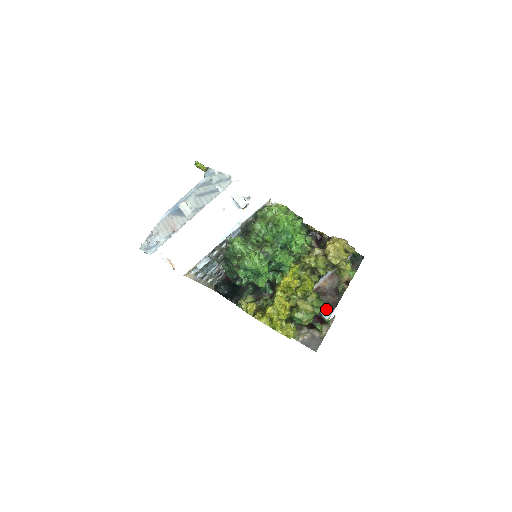
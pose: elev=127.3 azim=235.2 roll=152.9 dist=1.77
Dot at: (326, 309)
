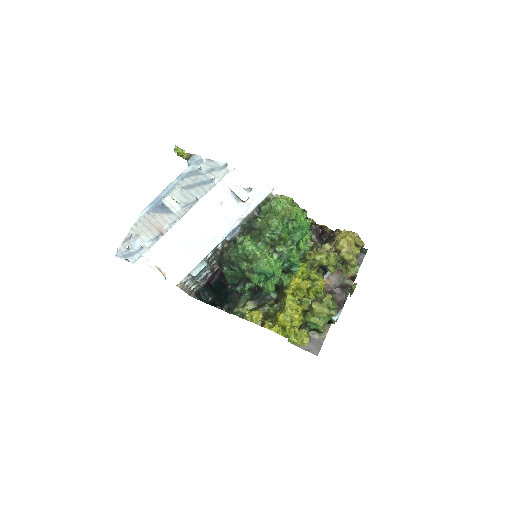
Dot at: occluded
